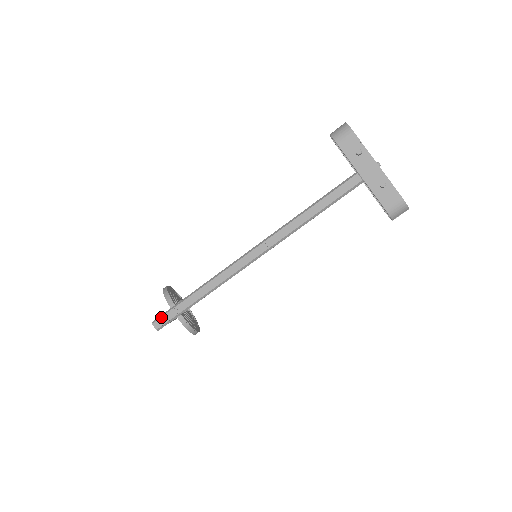
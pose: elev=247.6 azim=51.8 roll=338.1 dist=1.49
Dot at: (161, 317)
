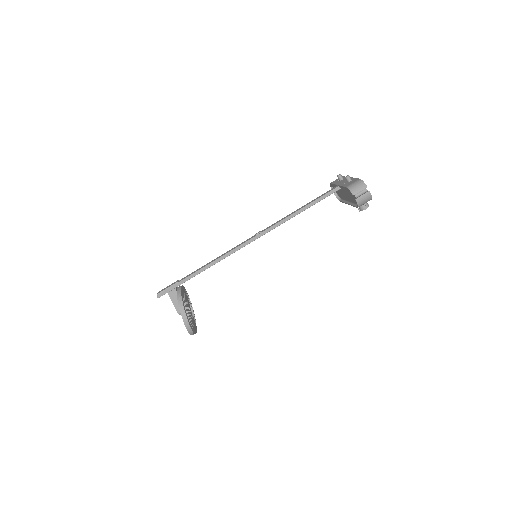
Dot at: occluded
